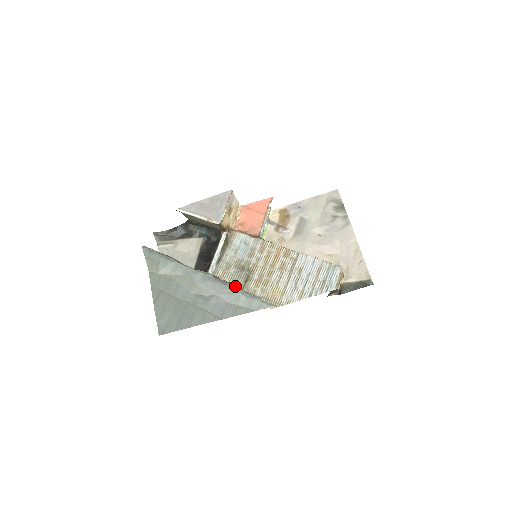
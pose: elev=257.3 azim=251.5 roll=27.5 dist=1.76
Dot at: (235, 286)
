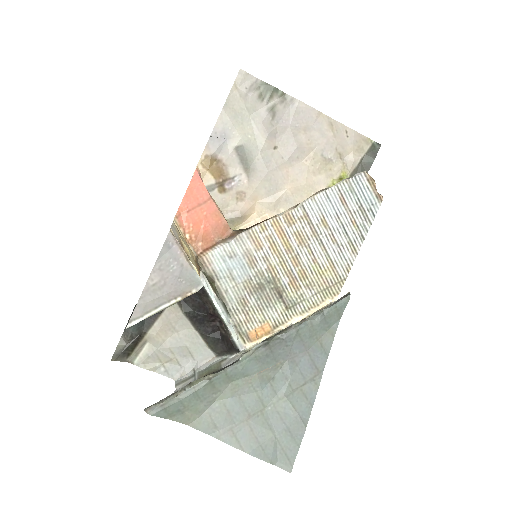
Dot at: (296, 327)
